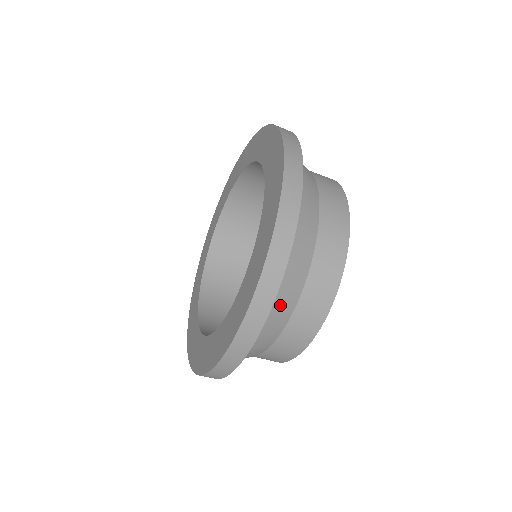
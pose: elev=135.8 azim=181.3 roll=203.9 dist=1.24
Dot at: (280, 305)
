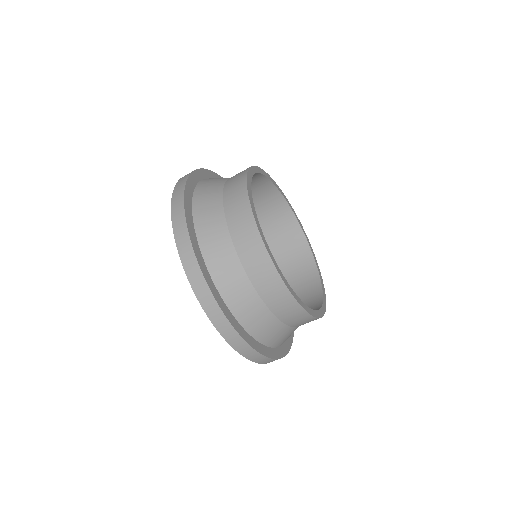
Dot at: (216, 249)
